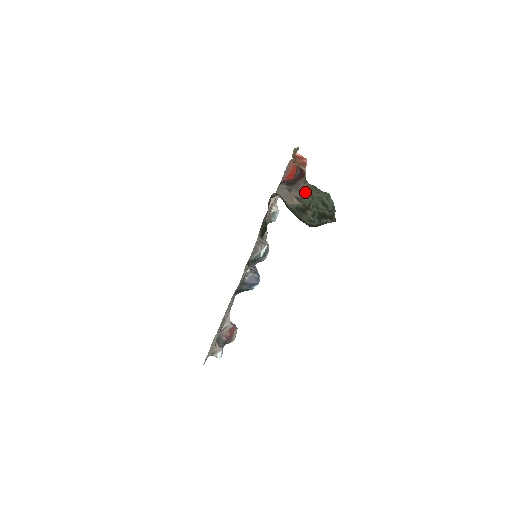
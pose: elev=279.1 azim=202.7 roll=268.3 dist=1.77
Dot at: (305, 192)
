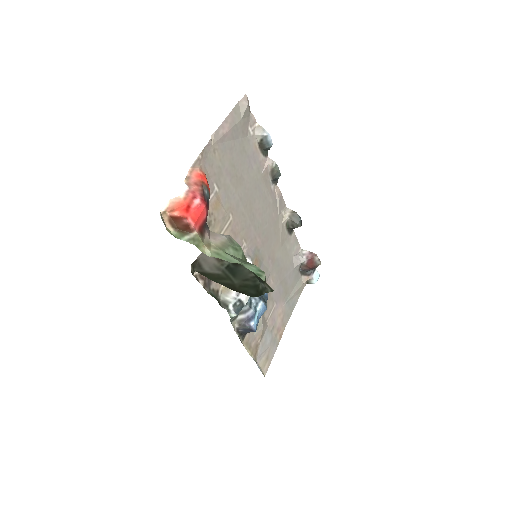
Dot at: (224, 240)
